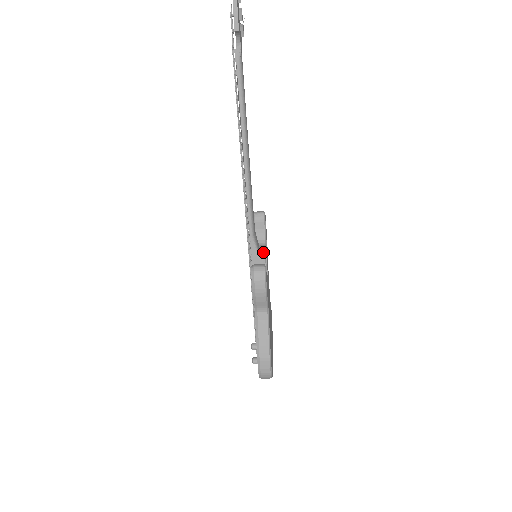
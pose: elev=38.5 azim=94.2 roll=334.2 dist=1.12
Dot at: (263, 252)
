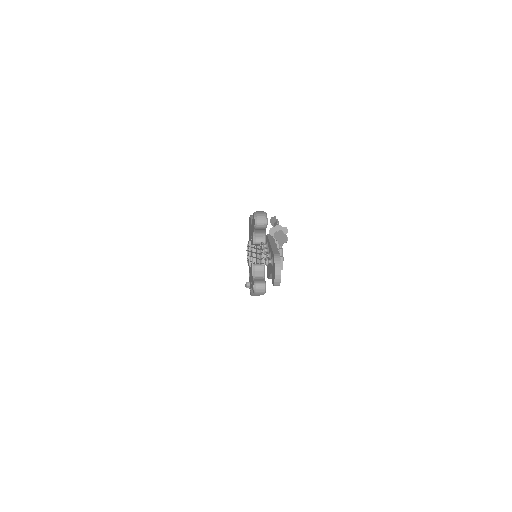
Dot at: occluded
